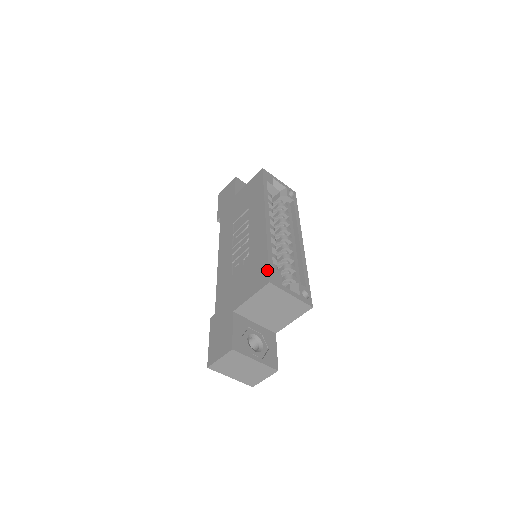
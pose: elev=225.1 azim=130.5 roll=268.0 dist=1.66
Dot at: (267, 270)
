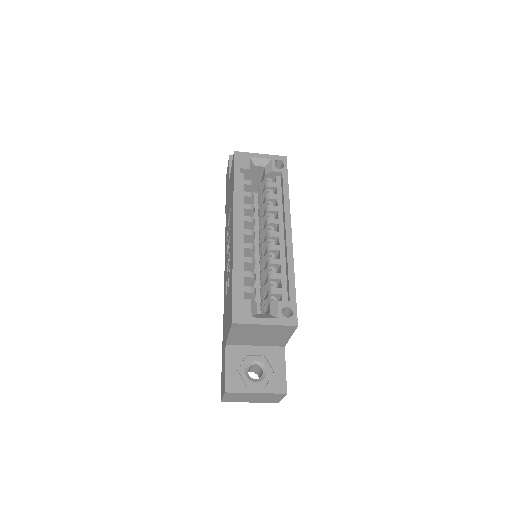
Dot at: (231, 305)
